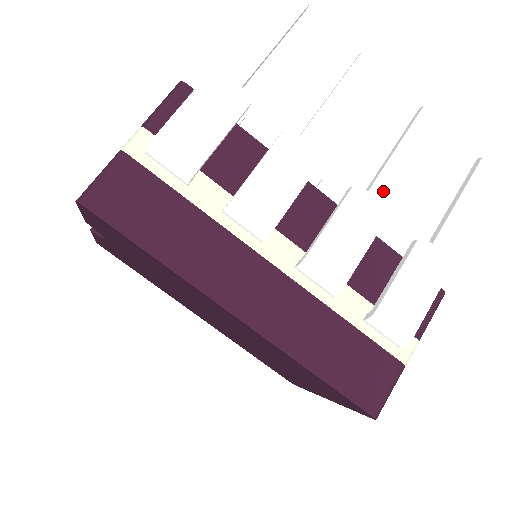
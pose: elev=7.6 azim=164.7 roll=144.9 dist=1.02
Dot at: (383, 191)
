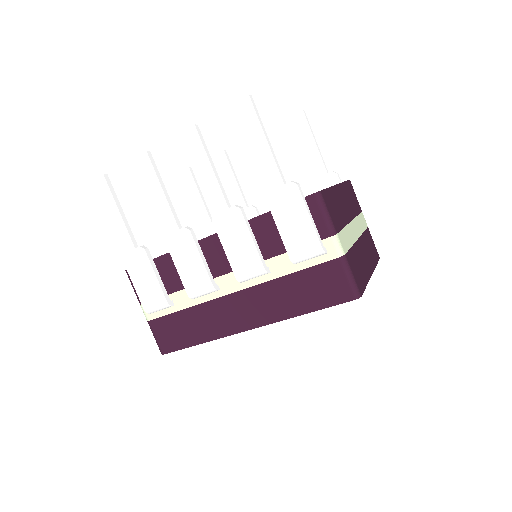
Dot at: (224, 201)
